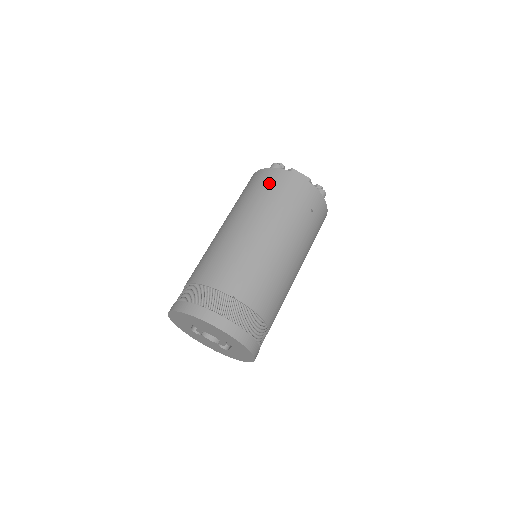
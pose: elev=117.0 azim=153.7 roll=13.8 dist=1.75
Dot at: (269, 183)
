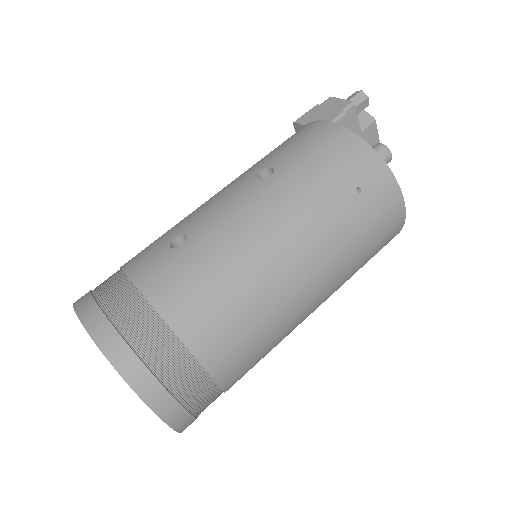
Dot at: (364, 190)
